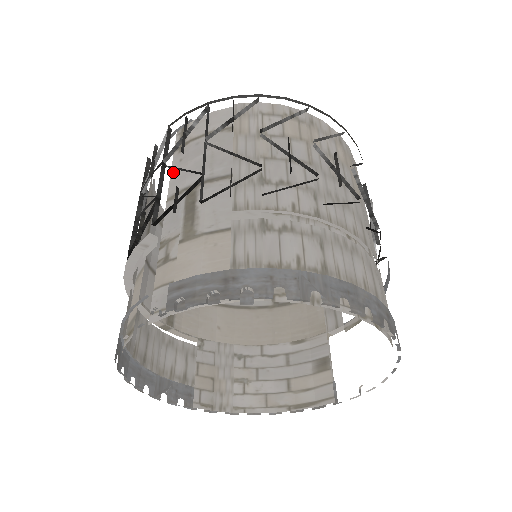
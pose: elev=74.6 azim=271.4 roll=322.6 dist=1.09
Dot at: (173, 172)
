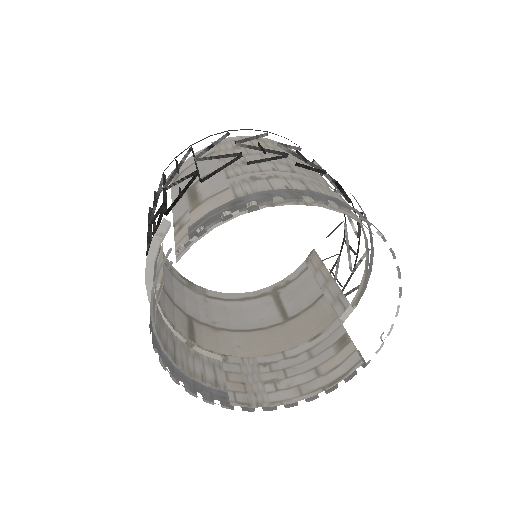
Dot at: (173, 192)
